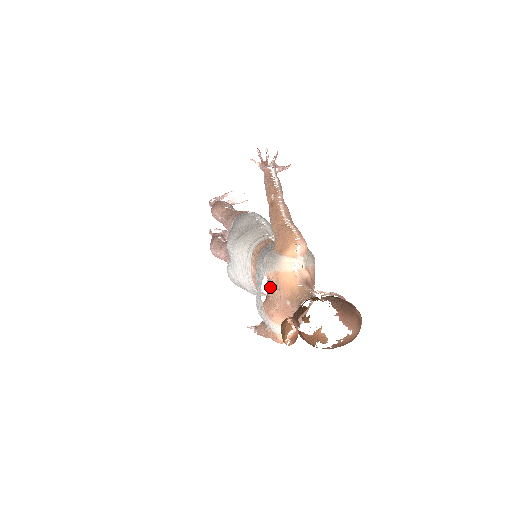
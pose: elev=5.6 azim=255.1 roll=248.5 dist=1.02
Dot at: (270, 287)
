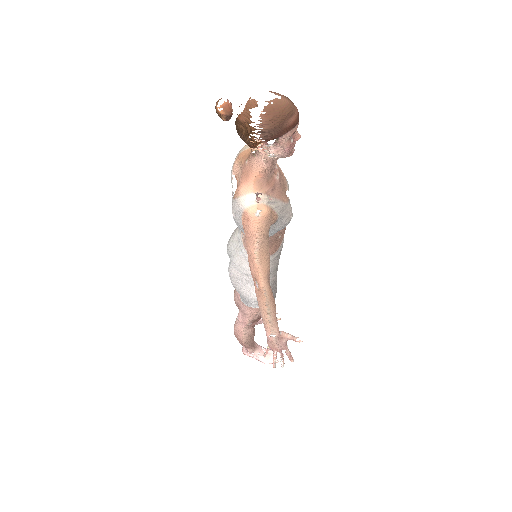
Dot at: (238, 181)
